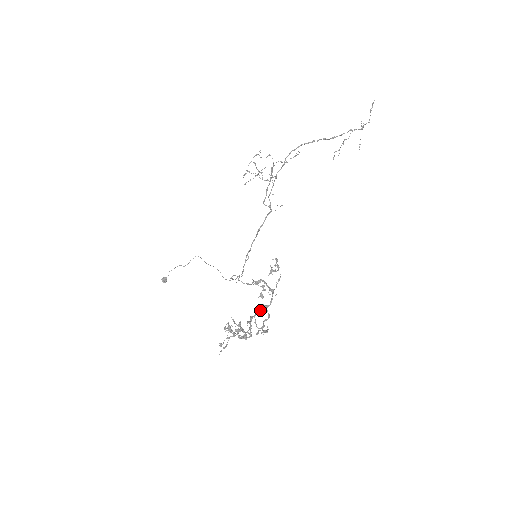
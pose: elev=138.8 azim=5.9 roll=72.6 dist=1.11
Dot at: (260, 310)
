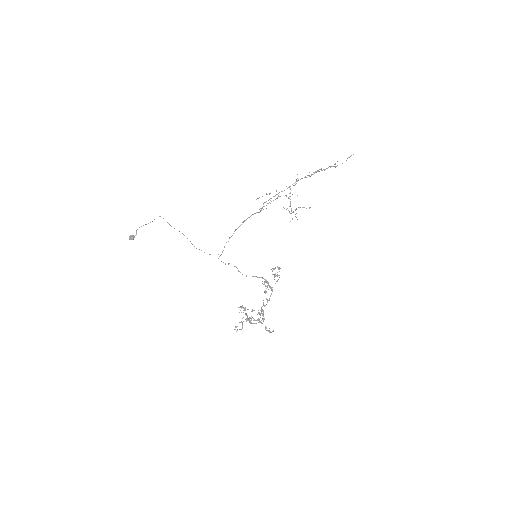
Dot at: (266, 304)
